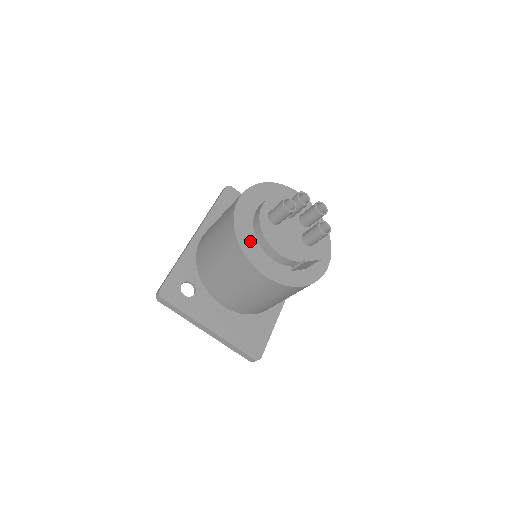
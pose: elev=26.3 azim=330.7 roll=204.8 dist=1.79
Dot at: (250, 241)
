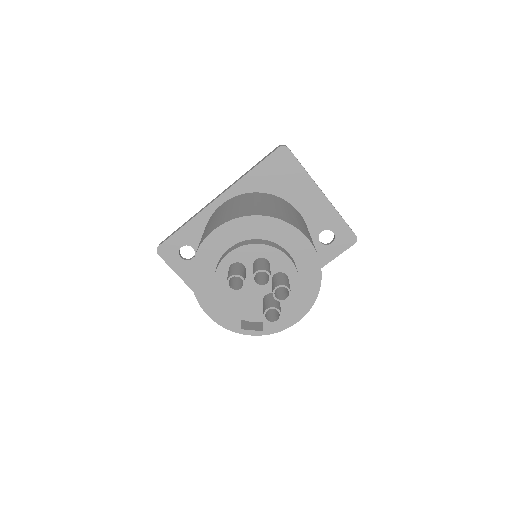
Dot at: (206, 279)
